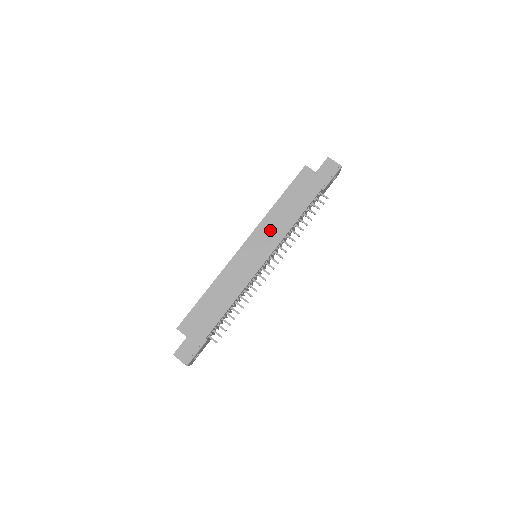
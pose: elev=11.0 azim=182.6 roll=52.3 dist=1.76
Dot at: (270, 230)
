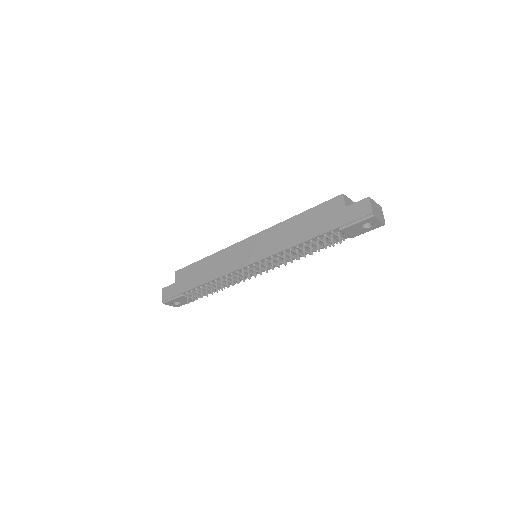
Dot at: (272, 239)
